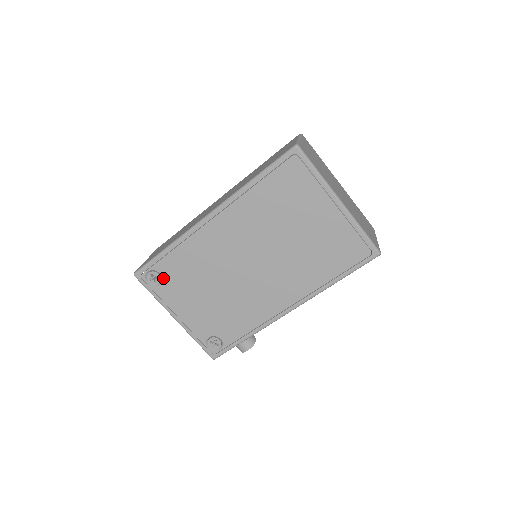
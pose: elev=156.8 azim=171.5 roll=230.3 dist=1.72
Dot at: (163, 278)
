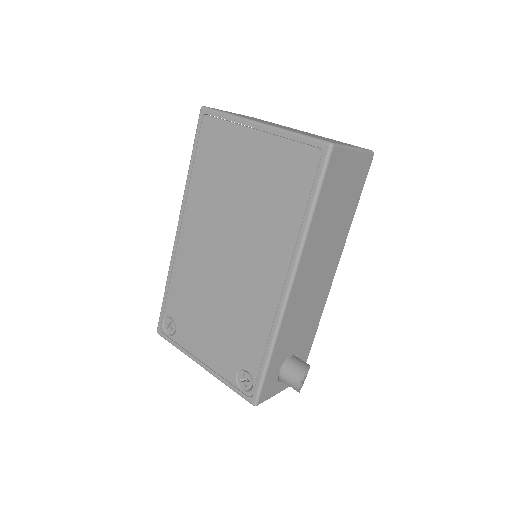
Dot at: (175, 321)
